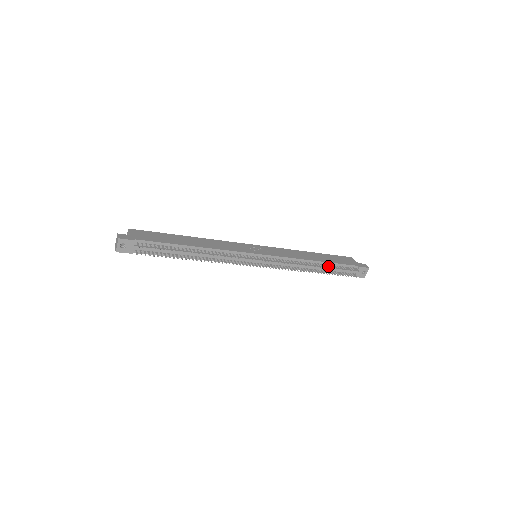
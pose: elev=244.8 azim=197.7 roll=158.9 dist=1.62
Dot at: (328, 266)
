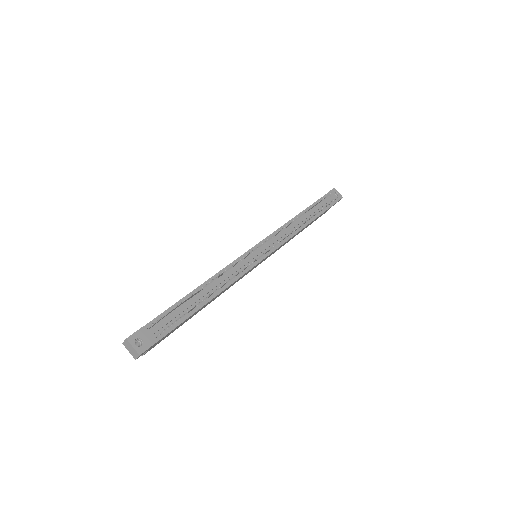
Dot at: (309, 209)
